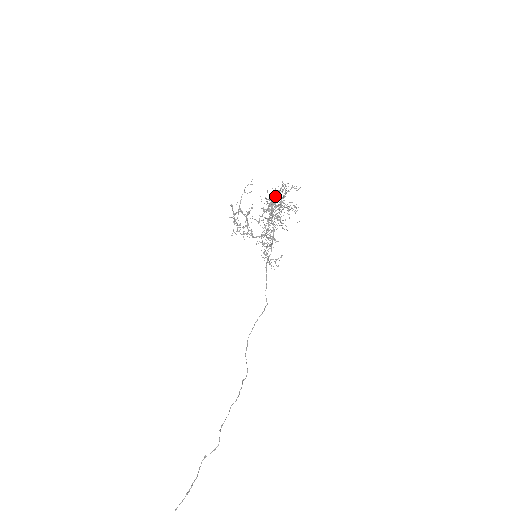
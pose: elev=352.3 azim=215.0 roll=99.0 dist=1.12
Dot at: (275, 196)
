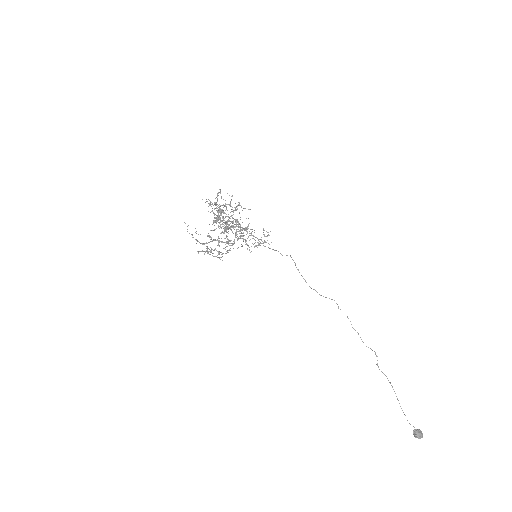
Dot at: occluded
